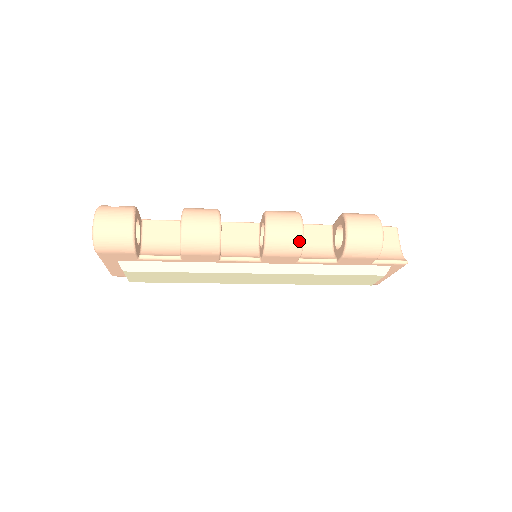
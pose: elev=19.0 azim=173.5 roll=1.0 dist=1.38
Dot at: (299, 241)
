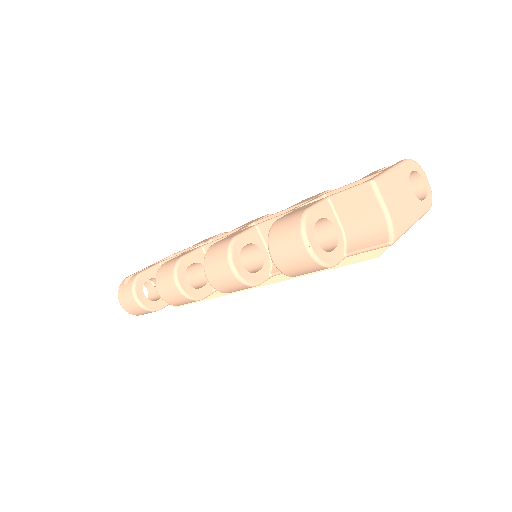
Dot at: (240, 284)
